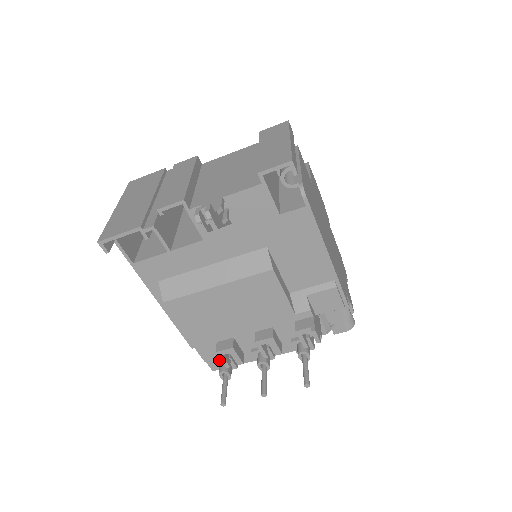
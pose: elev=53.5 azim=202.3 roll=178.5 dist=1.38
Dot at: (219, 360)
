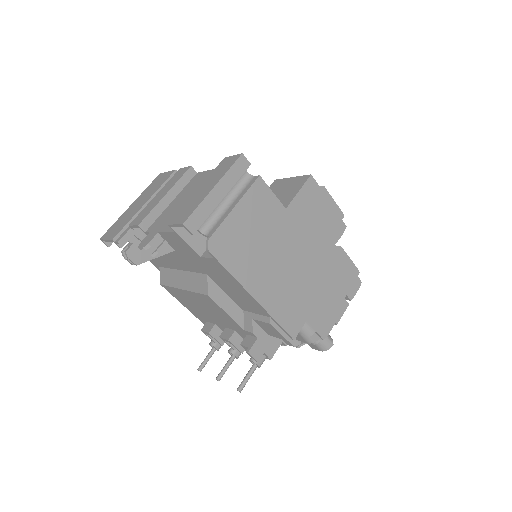
Dot at: occluded
